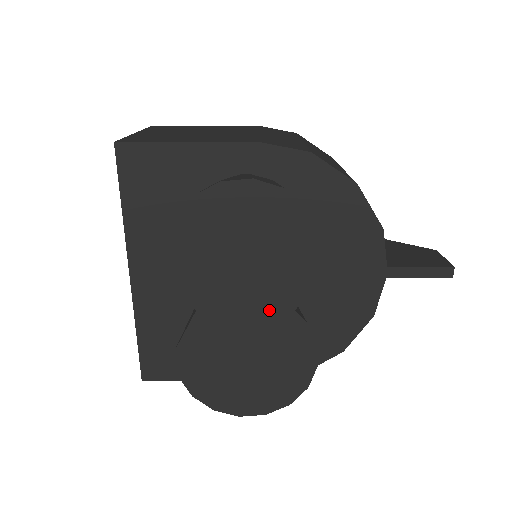
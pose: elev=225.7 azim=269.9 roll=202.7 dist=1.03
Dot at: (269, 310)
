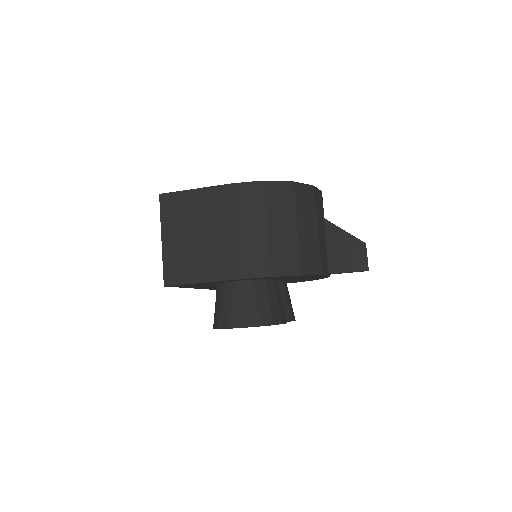
Dot at: occluded
